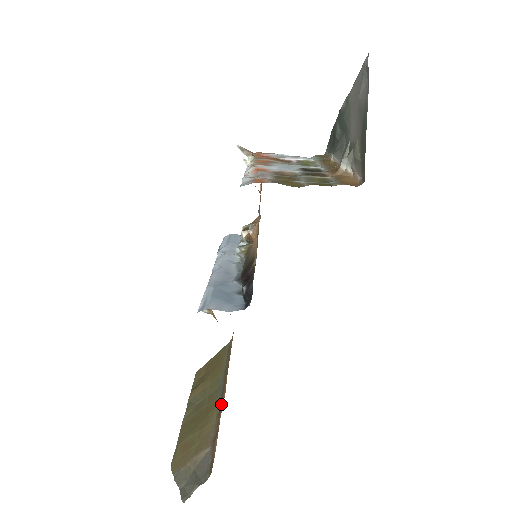
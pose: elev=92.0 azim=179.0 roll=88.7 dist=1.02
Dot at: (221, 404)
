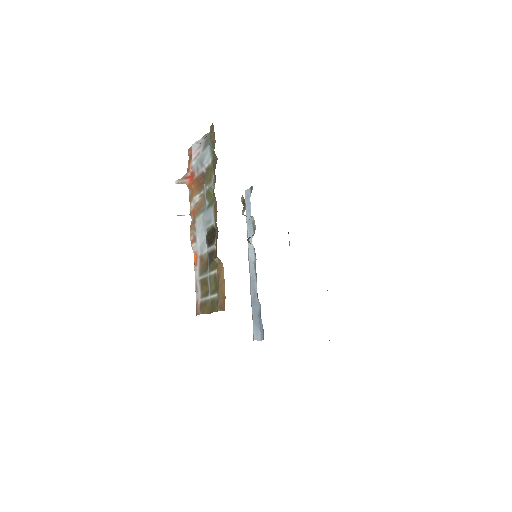
Dot at: occluded
